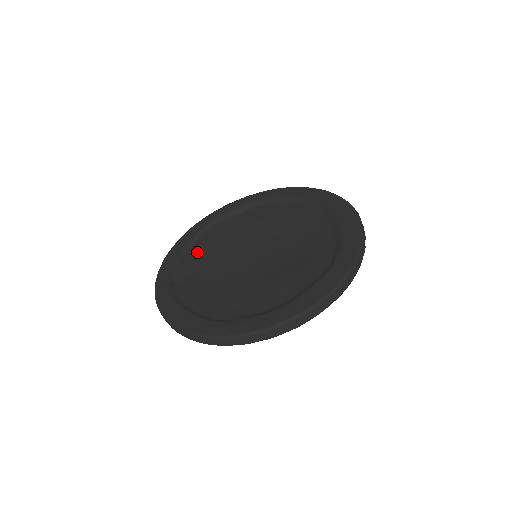
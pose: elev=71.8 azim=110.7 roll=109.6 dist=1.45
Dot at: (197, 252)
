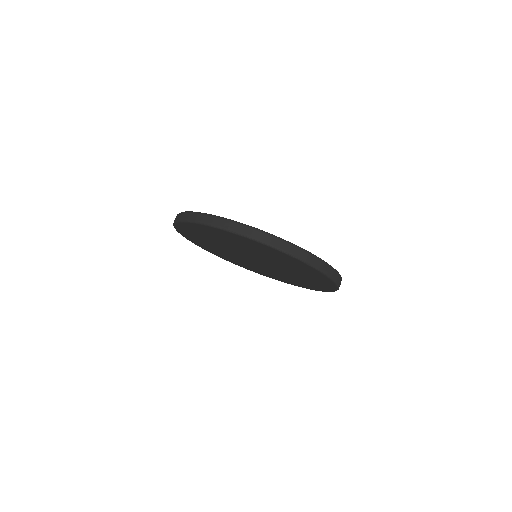
Dot at: occluded
